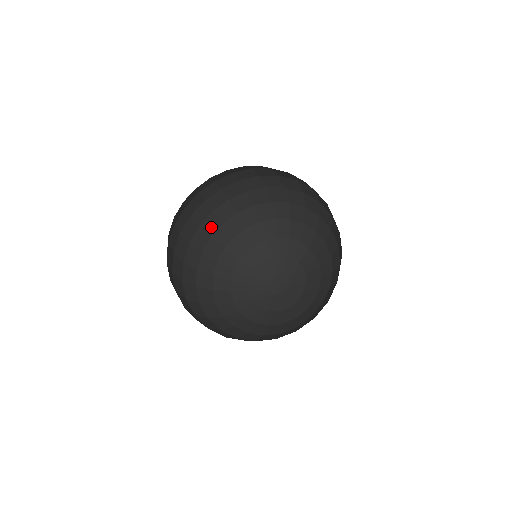
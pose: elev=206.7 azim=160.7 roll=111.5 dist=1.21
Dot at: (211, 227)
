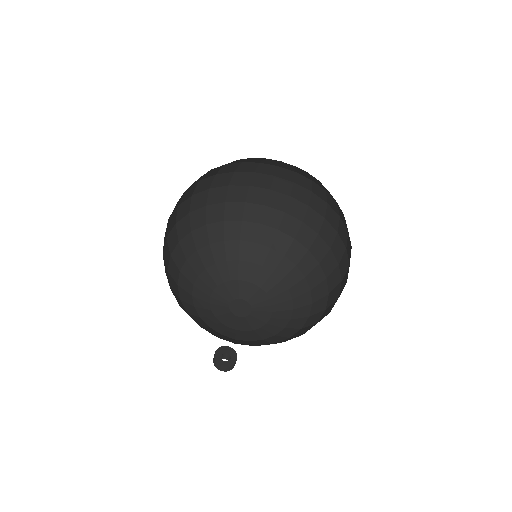
Dot at: (167, 275)
